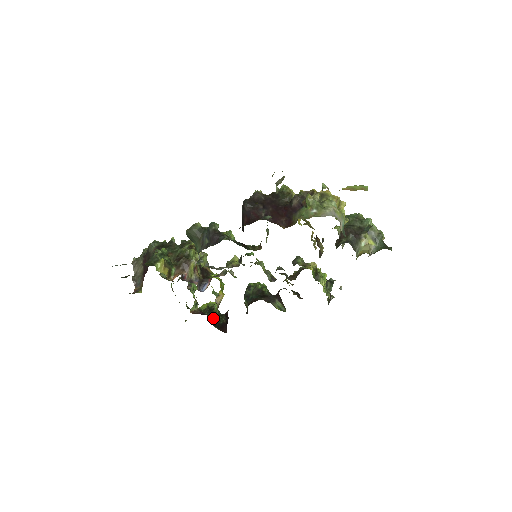
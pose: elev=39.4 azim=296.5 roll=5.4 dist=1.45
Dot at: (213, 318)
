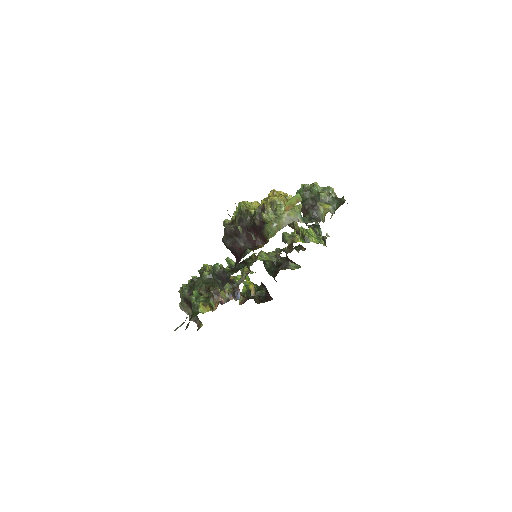
Dot at: (257, 297)
